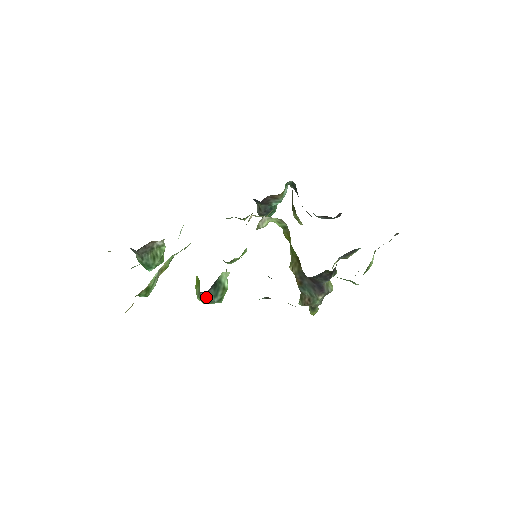
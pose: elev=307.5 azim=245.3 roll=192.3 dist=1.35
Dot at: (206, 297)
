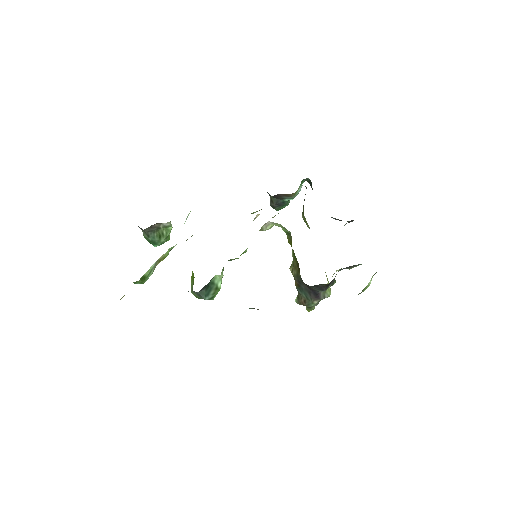
Dot at: (198, 294)
